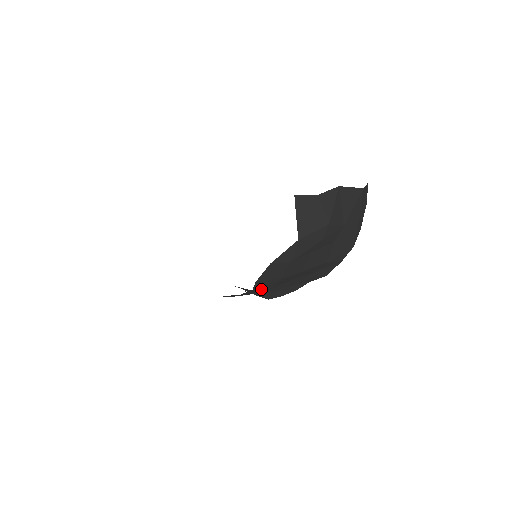
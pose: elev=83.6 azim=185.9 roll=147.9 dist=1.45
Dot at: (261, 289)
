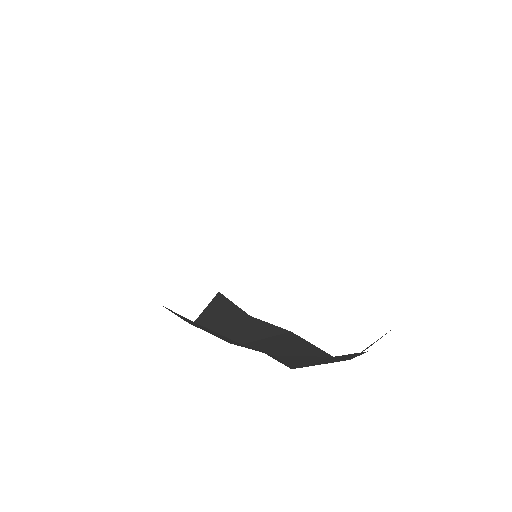
Dot at: occluded
